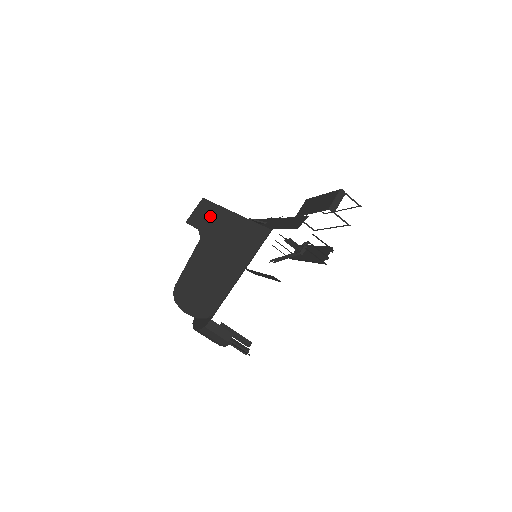
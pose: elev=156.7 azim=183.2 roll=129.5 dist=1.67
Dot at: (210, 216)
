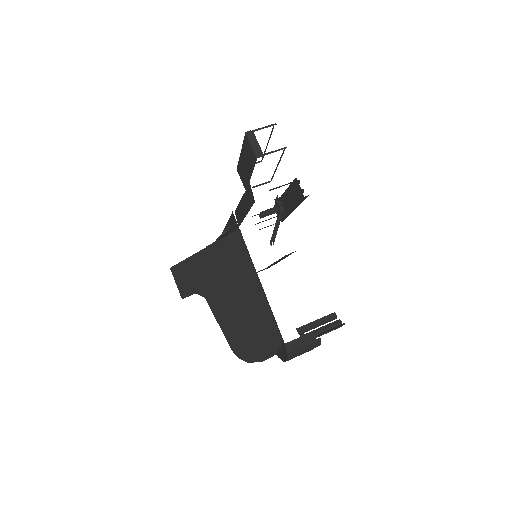
Dot at: (190, 274)
